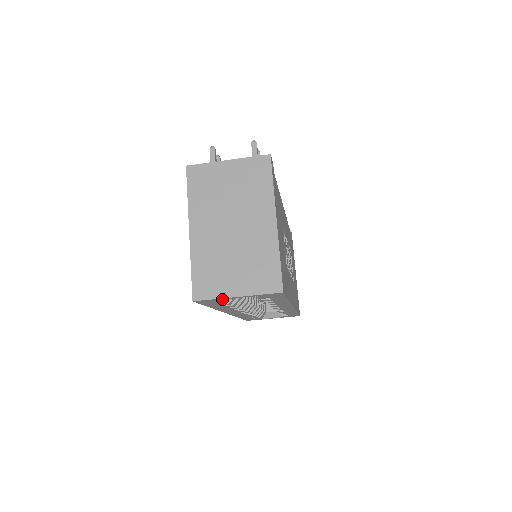
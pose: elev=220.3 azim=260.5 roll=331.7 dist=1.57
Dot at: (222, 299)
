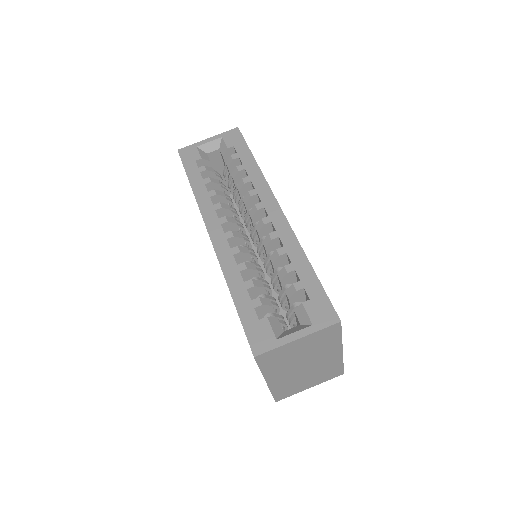
Dot at: (198, 150)
